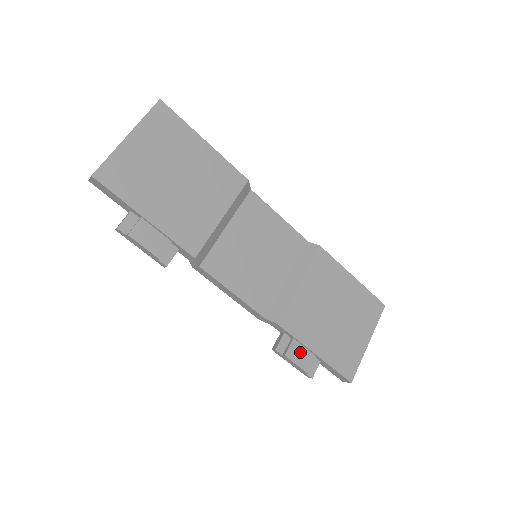
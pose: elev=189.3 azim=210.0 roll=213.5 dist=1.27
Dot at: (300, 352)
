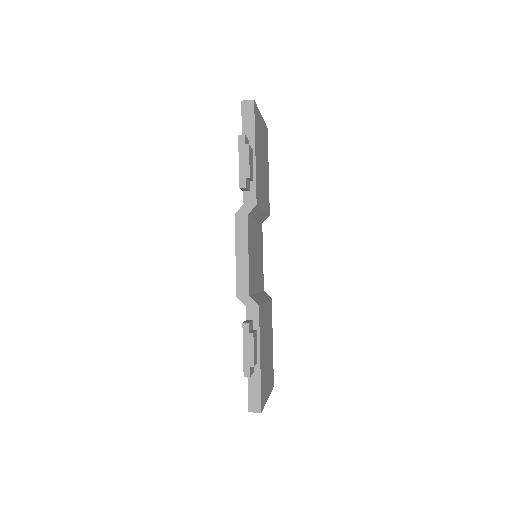
Dot at: (256, 344)
